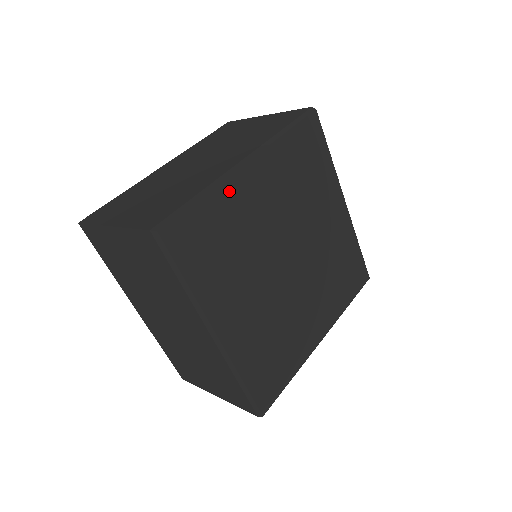
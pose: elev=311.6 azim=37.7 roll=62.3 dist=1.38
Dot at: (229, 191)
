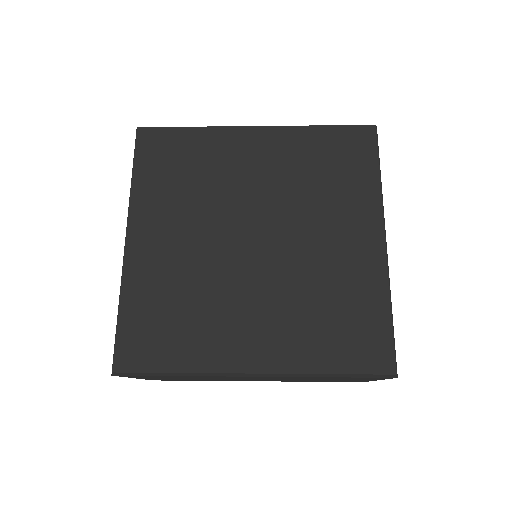
Dot at: (219, 137)
